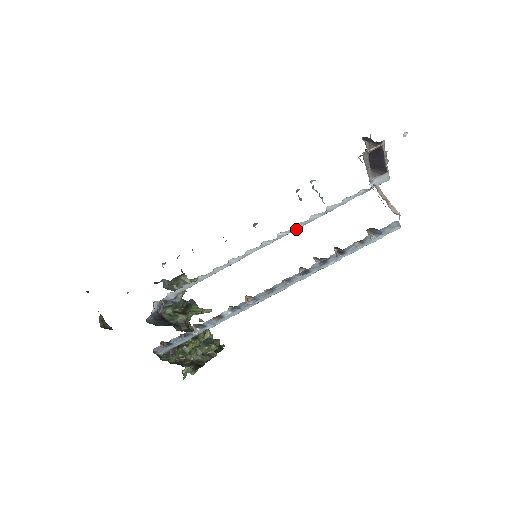
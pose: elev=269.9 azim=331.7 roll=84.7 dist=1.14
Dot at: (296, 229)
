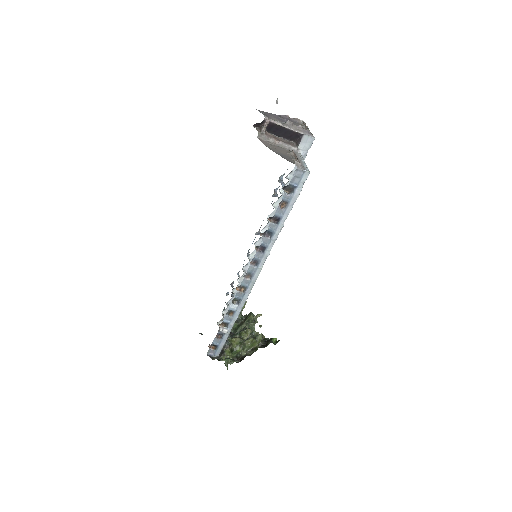
Dot at: occluded
